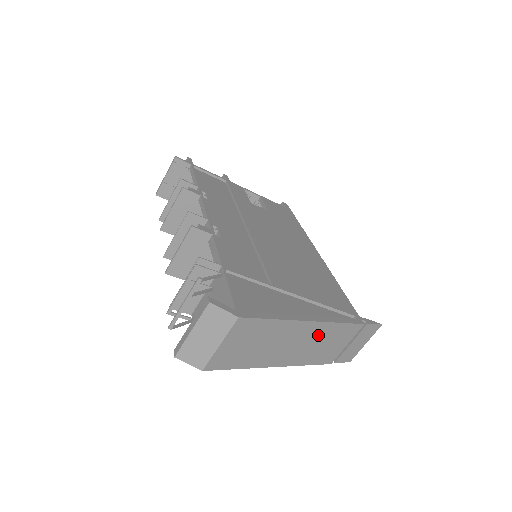
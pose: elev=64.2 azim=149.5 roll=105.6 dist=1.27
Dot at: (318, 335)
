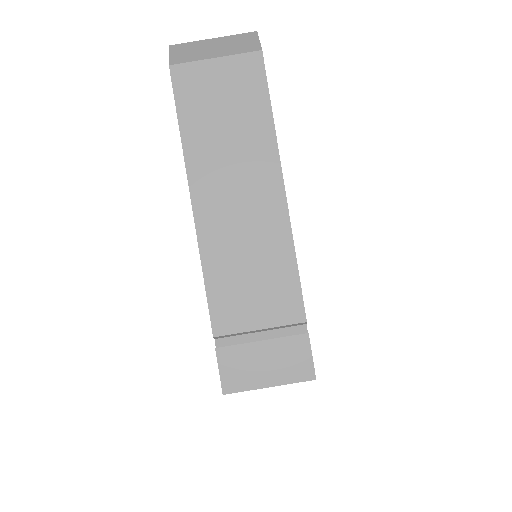
Dot at: (264, 231)
